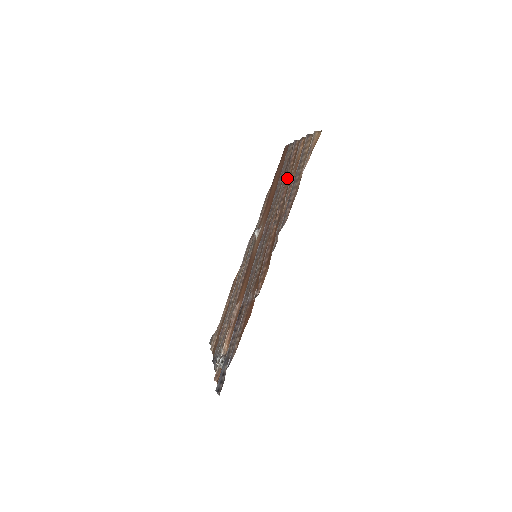
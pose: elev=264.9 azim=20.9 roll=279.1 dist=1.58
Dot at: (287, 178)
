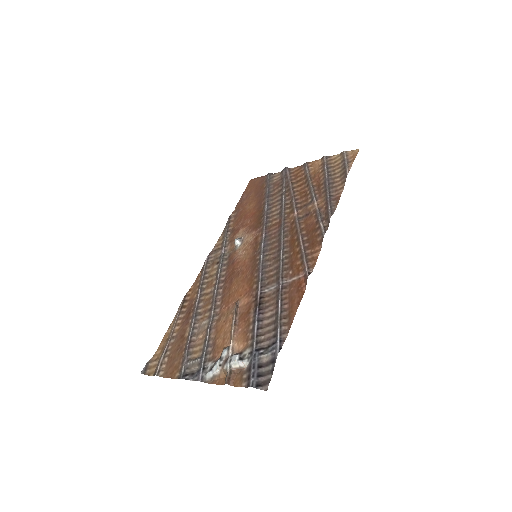
Dot at: (295, 190)
